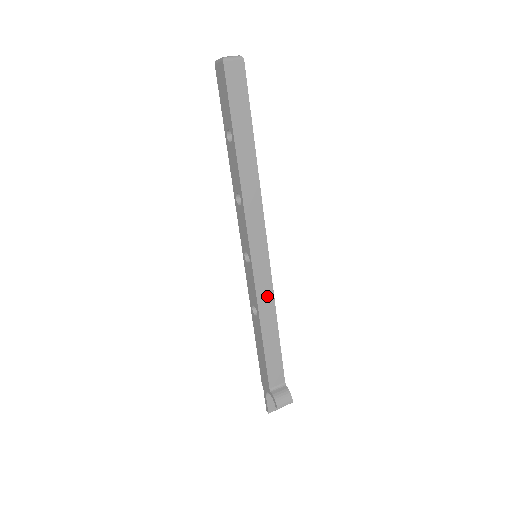
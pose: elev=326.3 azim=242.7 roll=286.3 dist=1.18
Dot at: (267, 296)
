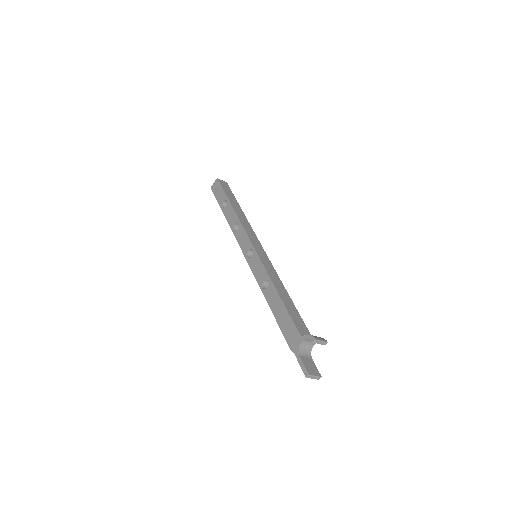
Dot at: (272, 272)
